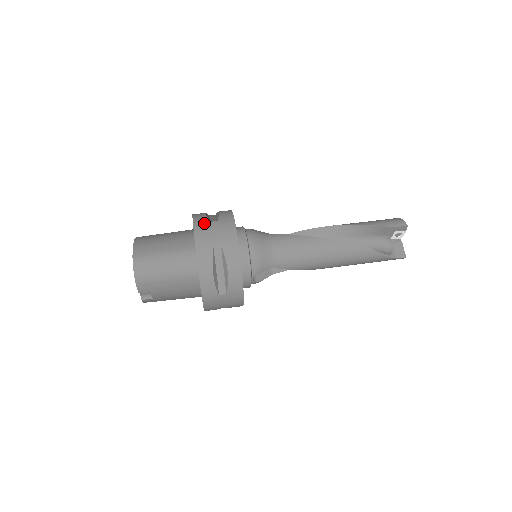
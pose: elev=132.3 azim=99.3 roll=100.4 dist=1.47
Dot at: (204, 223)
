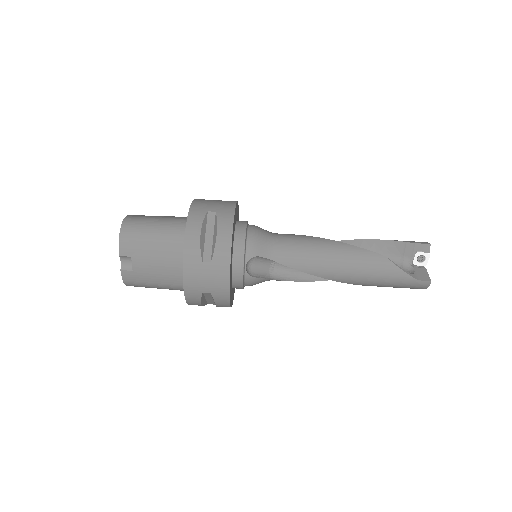
Dot at: occluded
